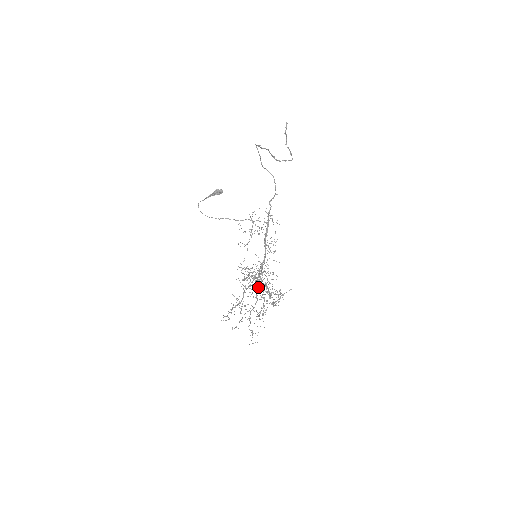
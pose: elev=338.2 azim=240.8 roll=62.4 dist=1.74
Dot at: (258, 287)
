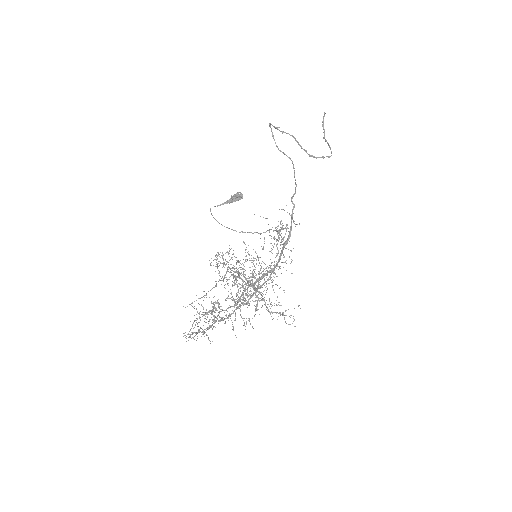
Dot at: occluded
